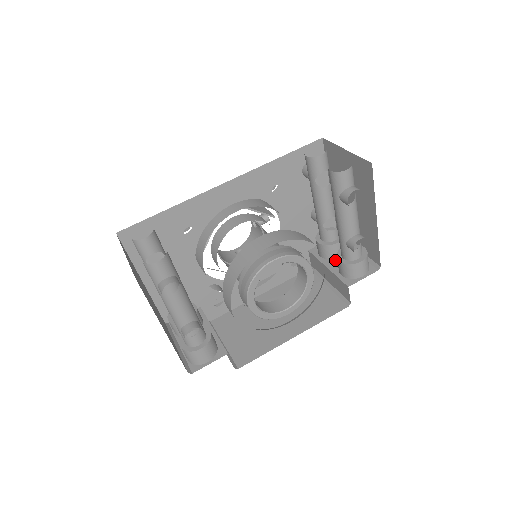
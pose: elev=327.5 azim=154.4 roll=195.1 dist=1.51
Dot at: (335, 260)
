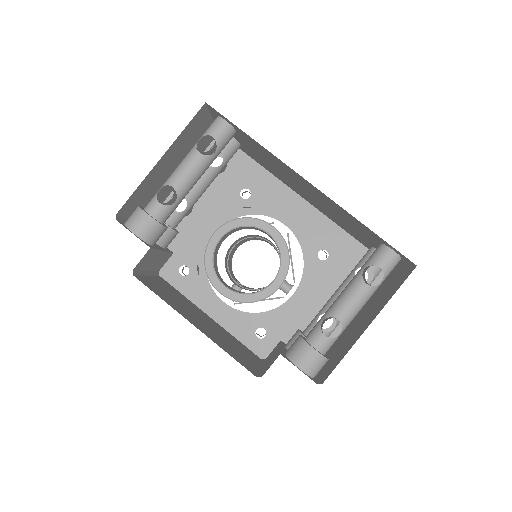
Dot at: occluded
